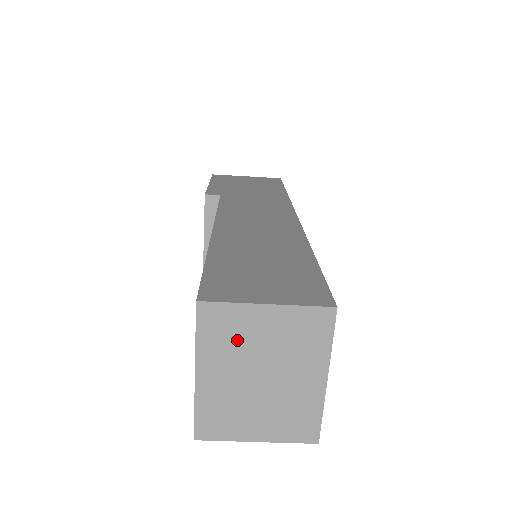
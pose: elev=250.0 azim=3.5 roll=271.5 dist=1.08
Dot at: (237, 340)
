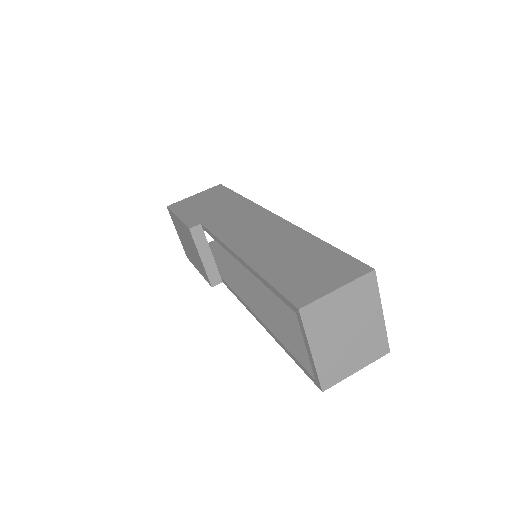
Dot at: (328, 319)
